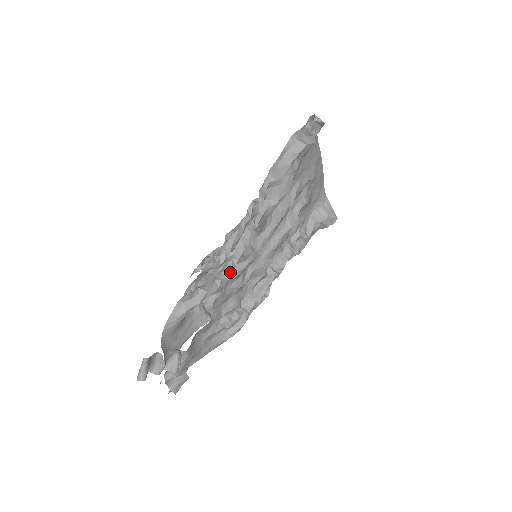
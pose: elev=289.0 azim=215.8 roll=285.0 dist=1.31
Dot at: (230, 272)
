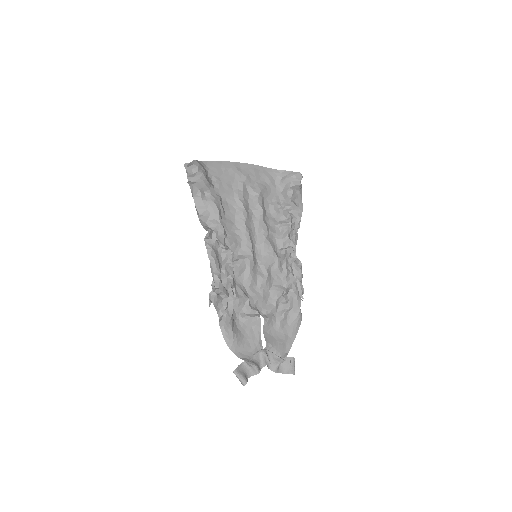
Dot at: (244, 282)
